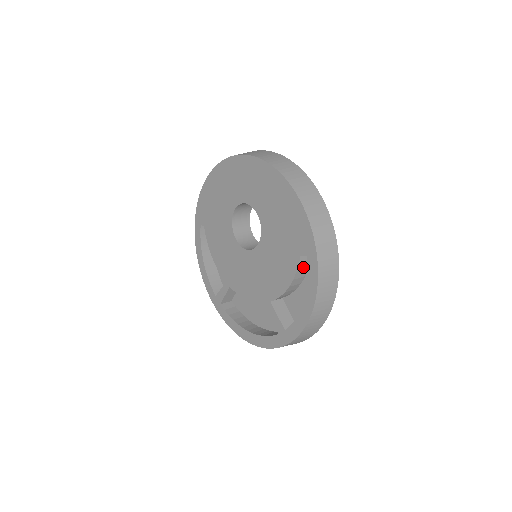
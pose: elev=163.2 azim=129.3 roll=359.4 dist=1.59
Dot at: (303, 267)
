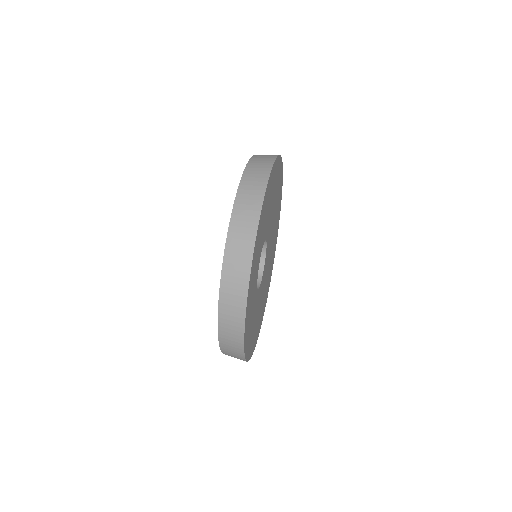
Dot at: occluded
